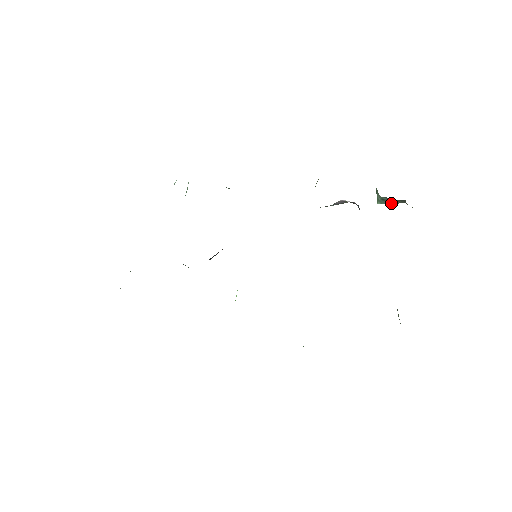
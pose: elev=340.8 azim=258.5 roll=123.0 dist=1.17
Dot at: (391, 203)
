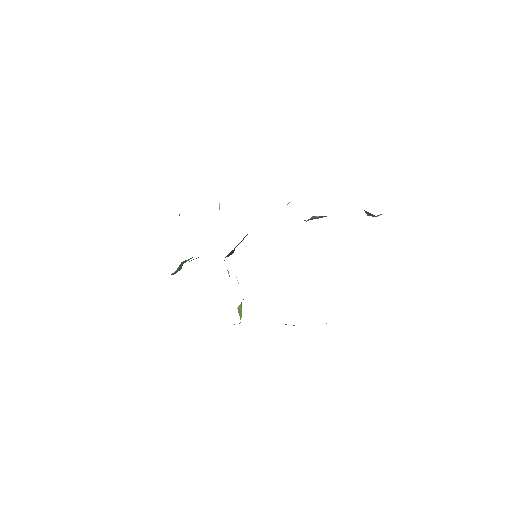
Dot at: occluded
